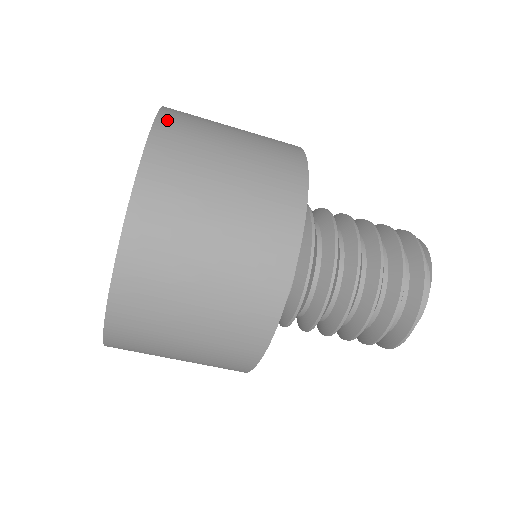
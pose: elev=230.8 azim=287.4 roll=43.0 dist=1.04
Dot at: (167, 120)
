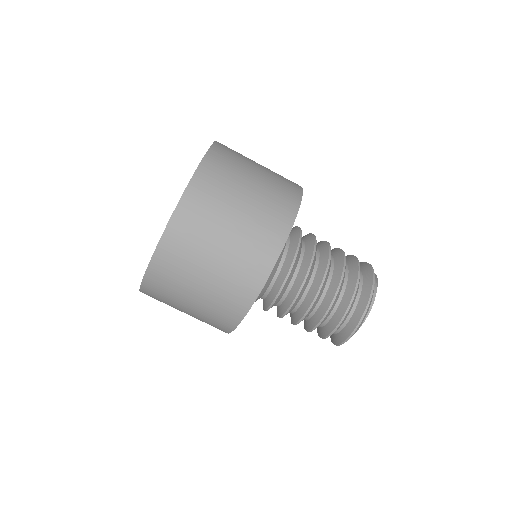
Dot at: occluded
